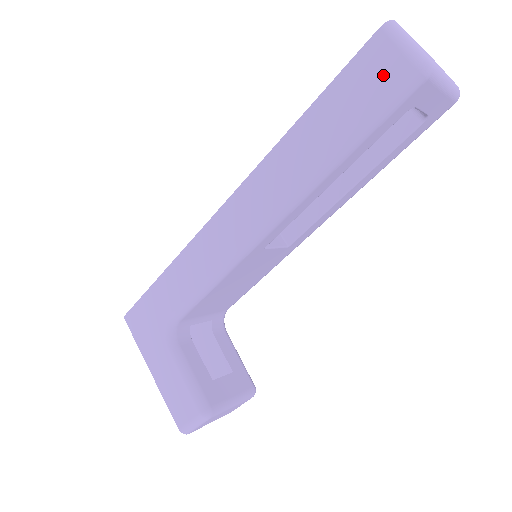
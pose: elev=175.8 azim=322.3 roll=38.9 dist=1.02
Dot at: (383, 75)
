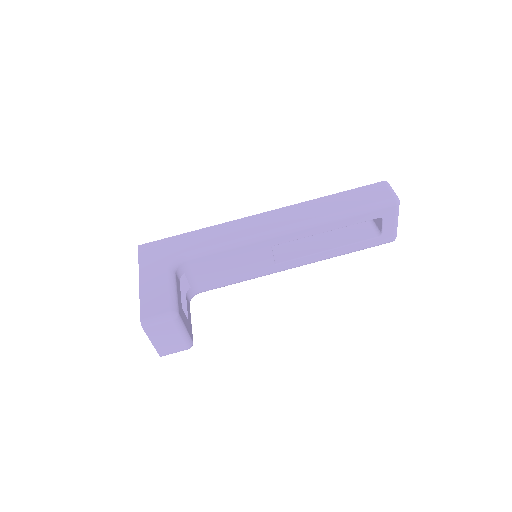
Dot at: (379, 195)
